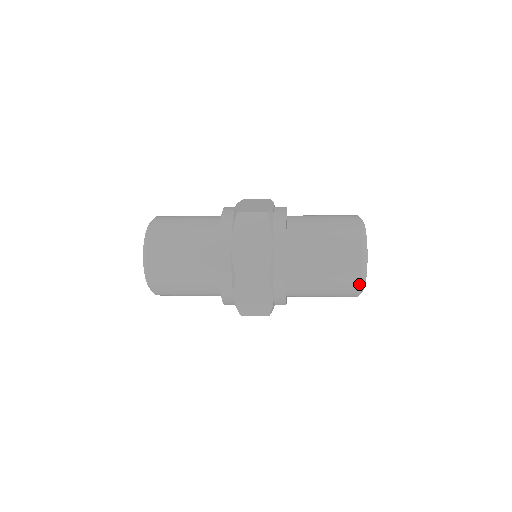
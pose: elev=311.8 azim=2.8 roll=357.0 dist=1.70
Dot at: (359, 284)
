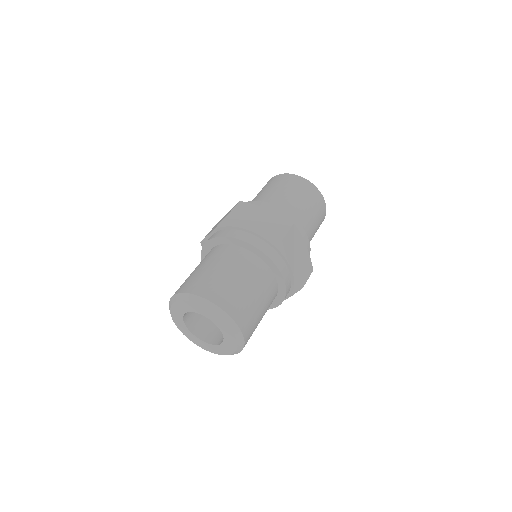
Dot at: occluded
